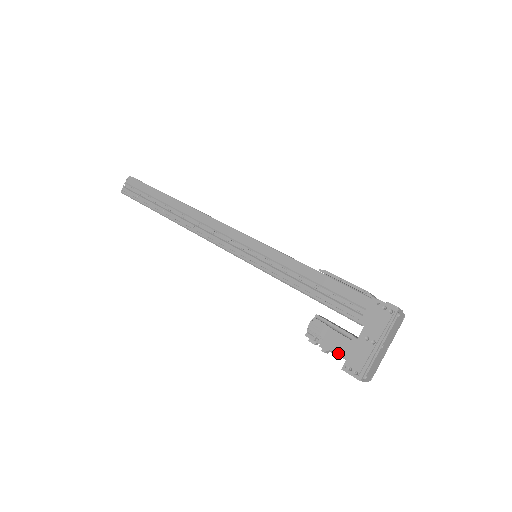
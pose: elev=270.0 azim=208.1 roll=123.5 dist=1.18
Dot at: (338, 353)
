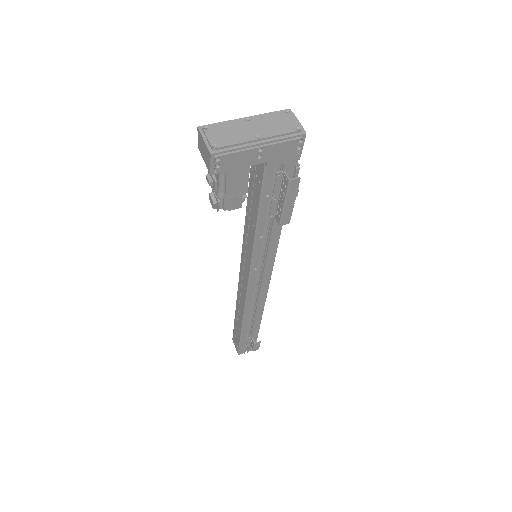
Dot at: occluded
